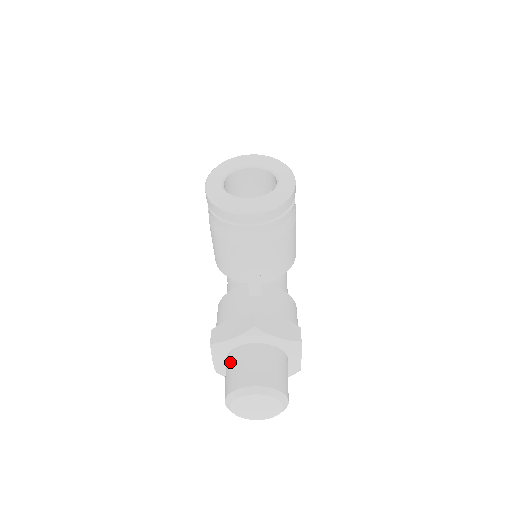
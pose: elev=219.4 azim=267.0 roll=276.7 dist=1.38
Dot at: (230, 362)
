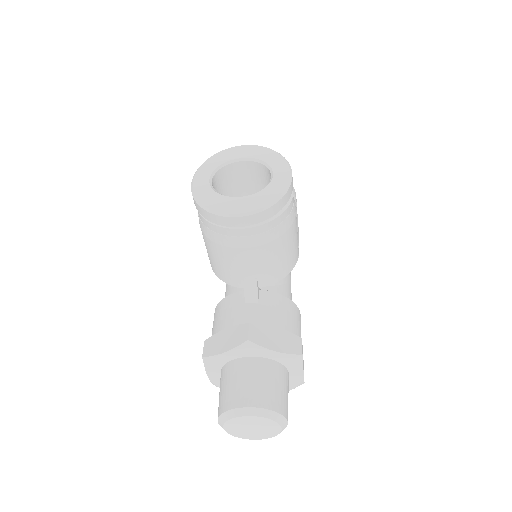
Dot at: (224, 377)
